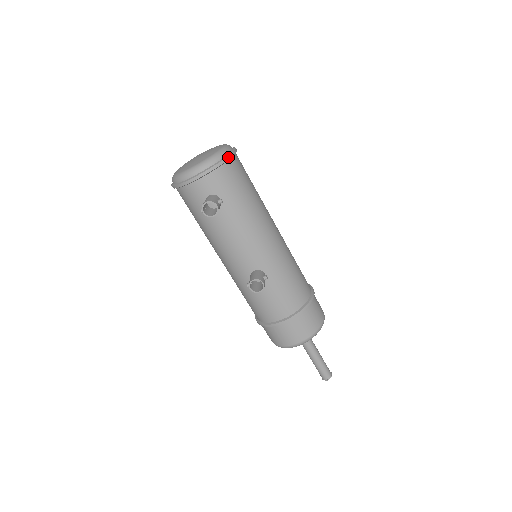
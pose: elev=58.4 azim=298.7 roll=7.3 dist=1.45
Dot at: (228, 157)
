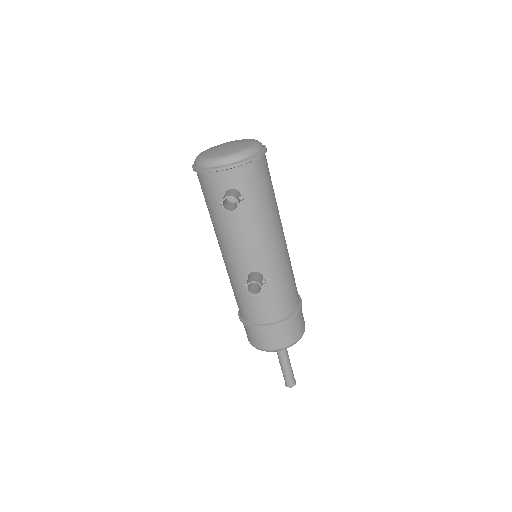
Dot at: (259, 155)
